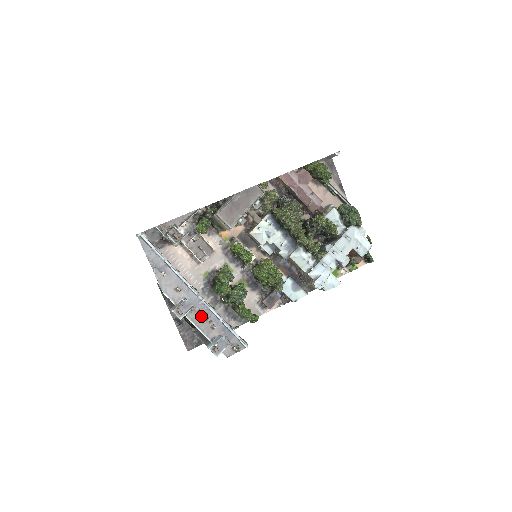
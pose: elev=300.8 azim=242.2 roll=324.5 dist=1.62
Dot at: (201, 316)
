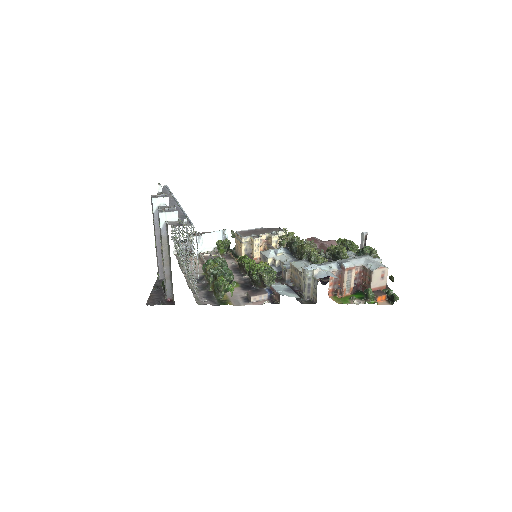
Dot at: occluded
